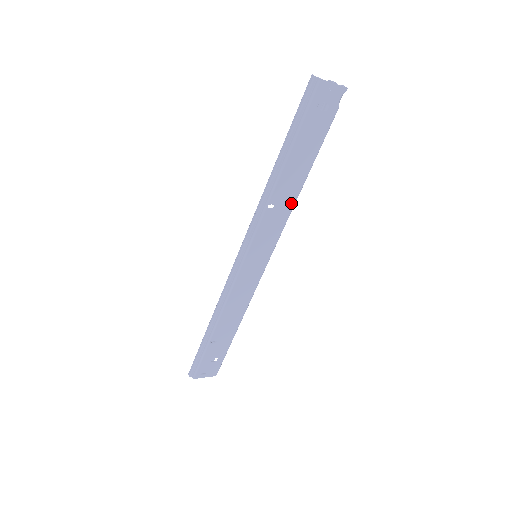
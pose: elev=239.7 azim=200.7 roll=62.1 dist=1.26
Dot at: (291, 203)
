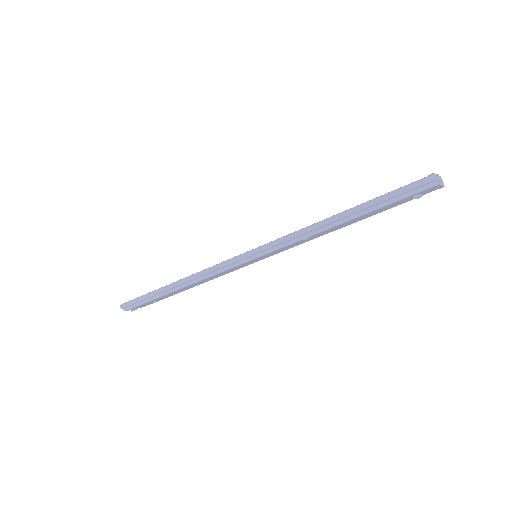
Dot at: (320, 235)
